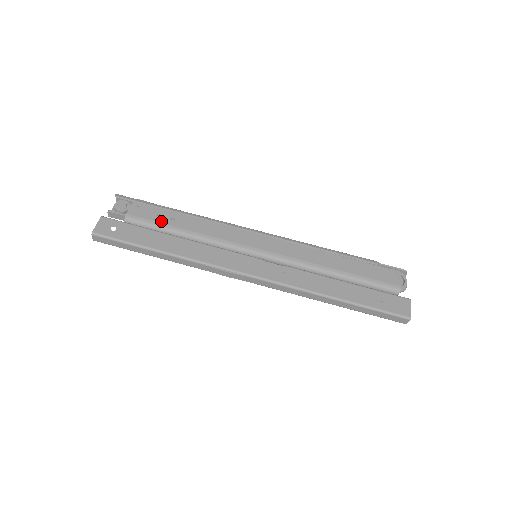
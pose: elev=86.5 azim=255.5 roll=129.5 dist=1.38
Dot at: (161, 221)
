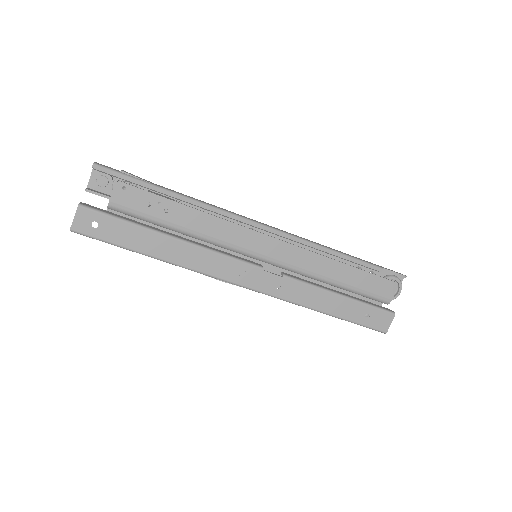
Dot at: (152, 213)
